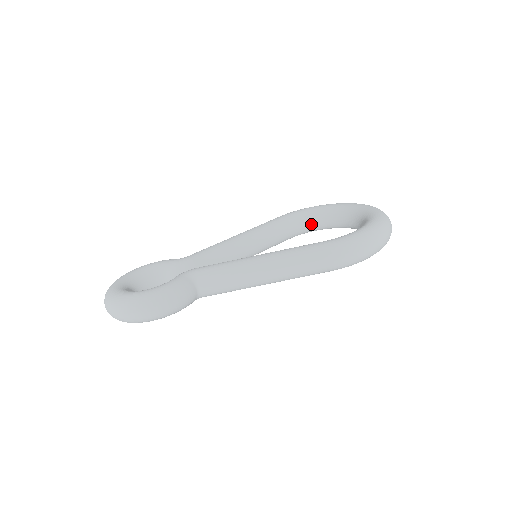
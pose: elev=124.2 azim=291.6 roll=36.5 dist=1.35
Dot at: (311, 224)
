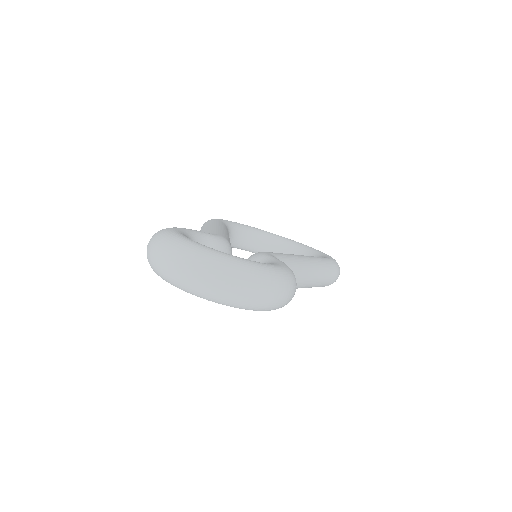
Dot at: (233, 238)
